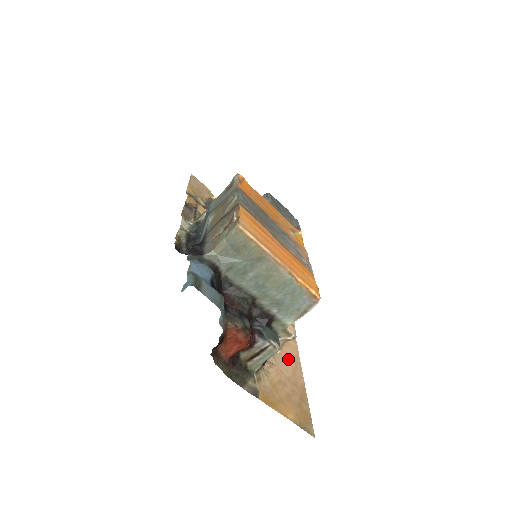
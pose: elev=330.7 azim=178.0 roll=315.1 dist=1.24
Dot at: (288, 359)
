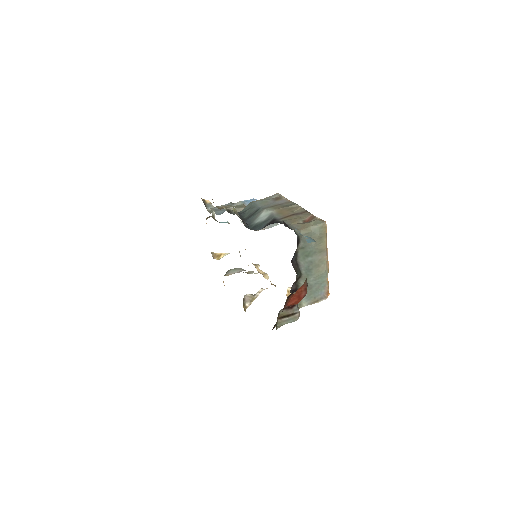
Dot at: occluded
